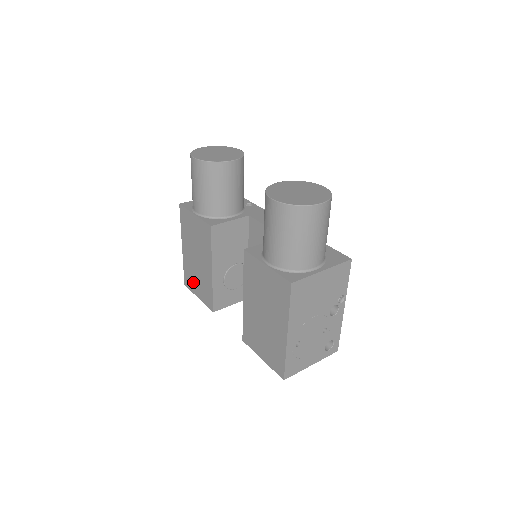
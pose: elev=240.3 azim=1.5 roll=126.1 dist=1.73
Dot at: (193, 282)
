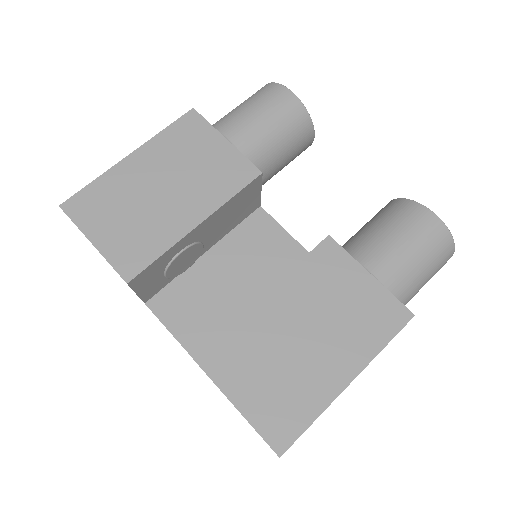
Dot at: (104, 214)
